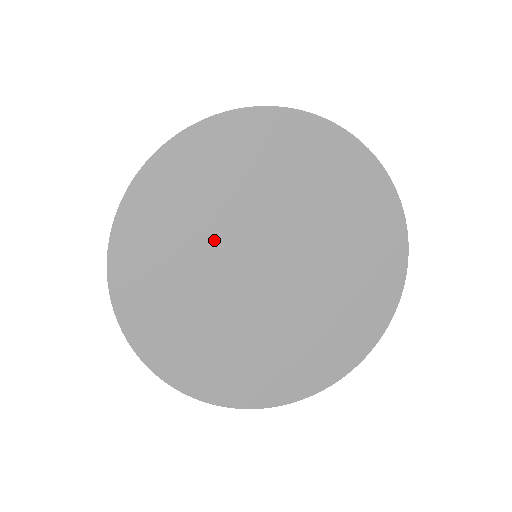
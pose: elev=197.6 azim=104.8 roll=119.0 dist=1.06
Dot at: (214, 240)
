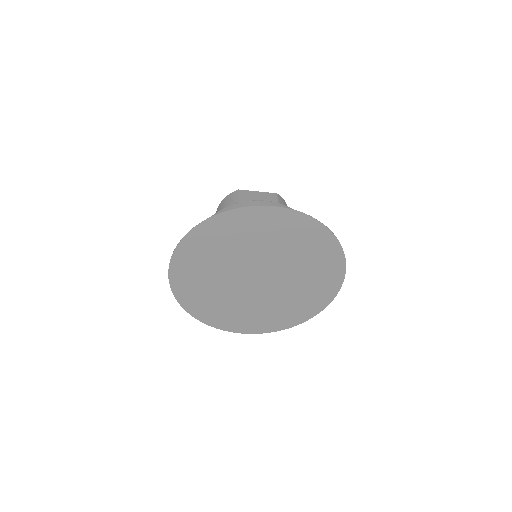
Dot at: (226, 266)
